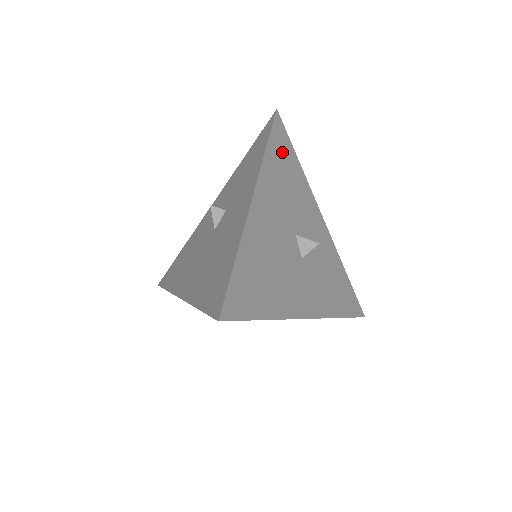
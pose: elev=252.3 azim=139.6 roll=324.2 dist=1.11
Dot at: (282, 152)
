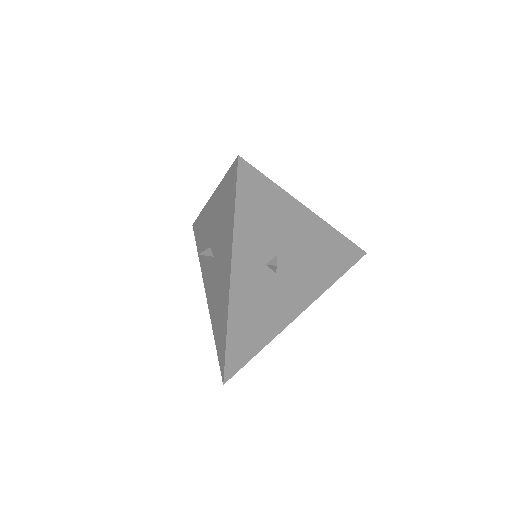
Dot at: occluded
